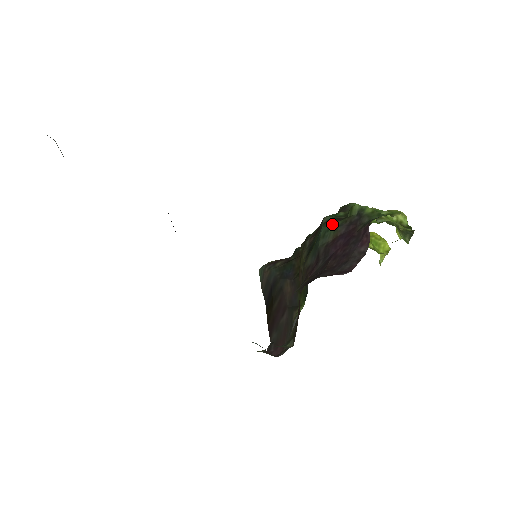
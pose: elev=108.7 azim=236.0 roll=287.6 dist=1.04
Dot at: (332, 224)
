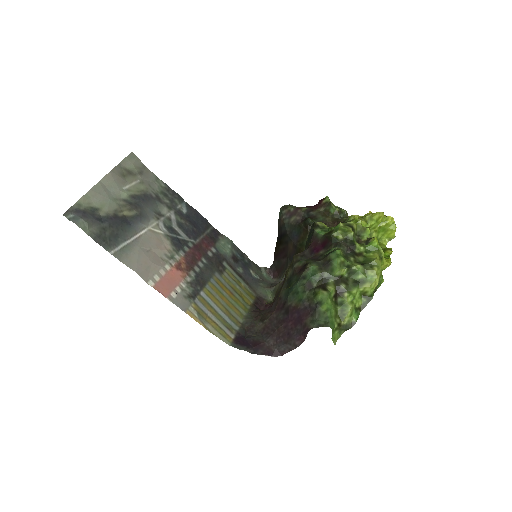
Dot at: (301, 291)
